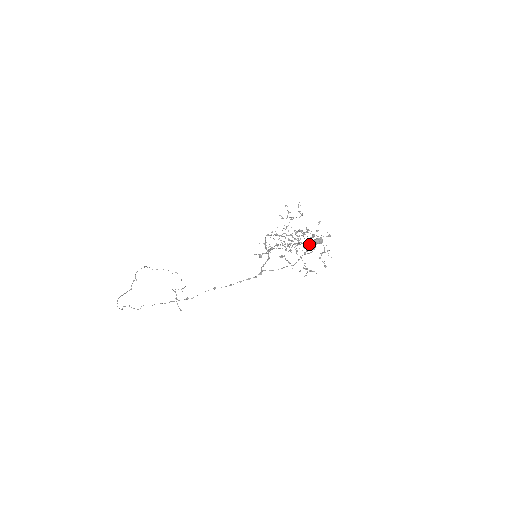
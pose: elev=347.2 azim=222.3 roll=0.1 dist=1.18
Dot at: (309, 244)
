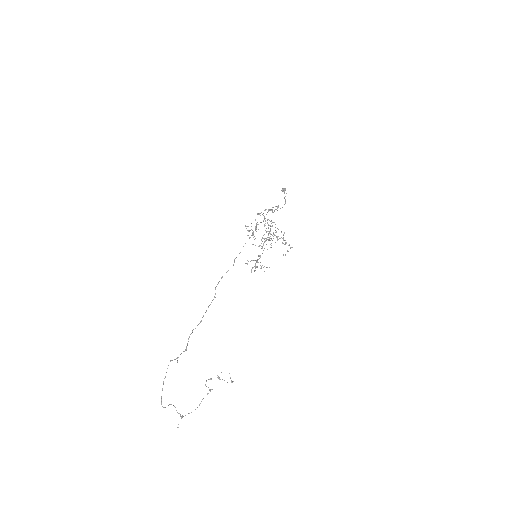
Dot at: (275, 230)
